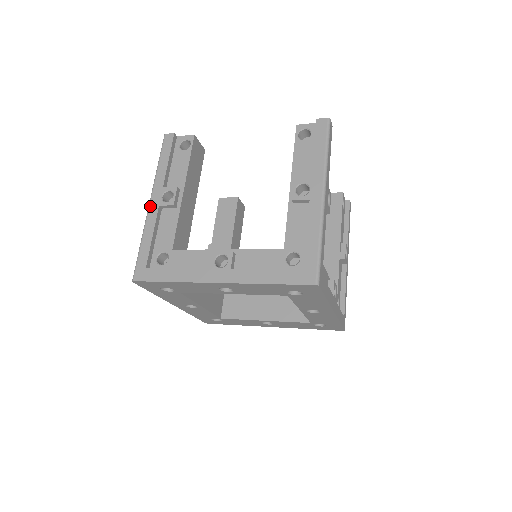
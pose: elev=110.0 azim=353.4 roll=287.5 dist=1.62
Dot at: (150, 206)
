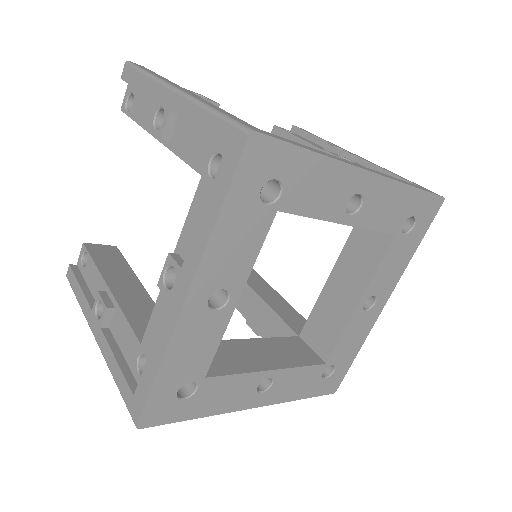
Dot at: (96, 340)
